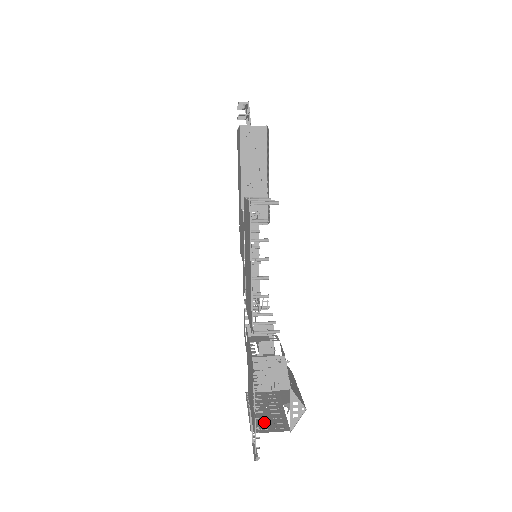
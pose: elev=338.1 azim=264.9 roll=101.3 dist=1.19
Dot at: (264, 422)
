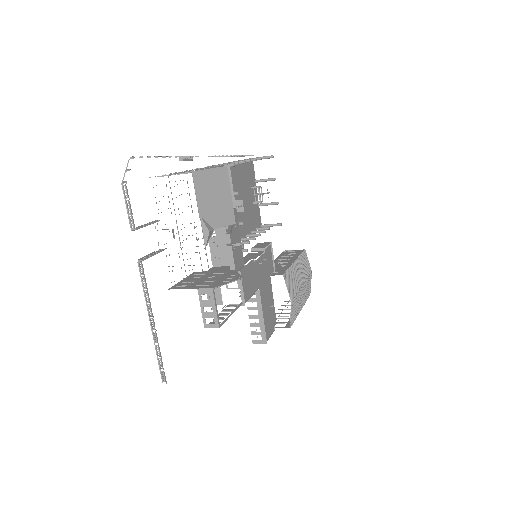
Dot at: occluded
